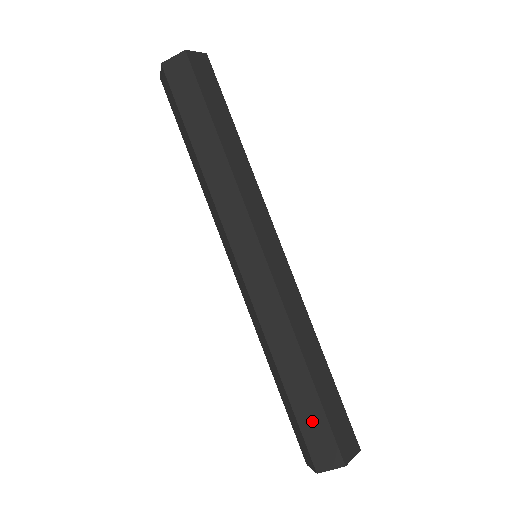
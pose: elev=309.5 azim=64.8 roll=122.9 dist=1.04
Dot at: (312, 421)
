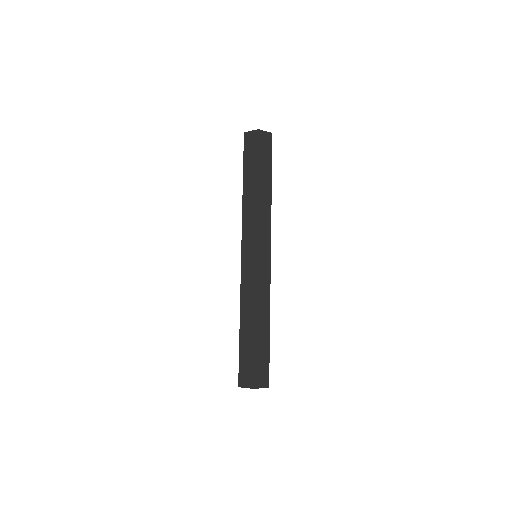
Dot at: (246, 357)
